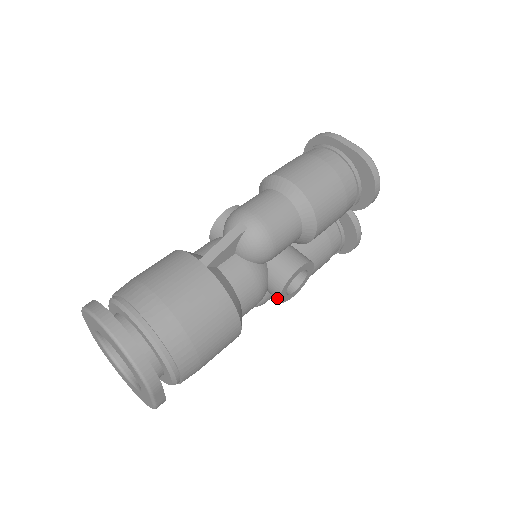
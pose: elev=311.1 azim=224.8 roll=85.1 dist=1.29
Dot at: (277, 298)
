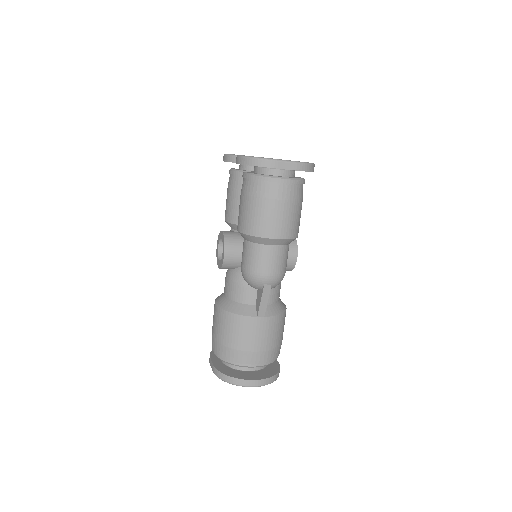
Dot at: occluded
